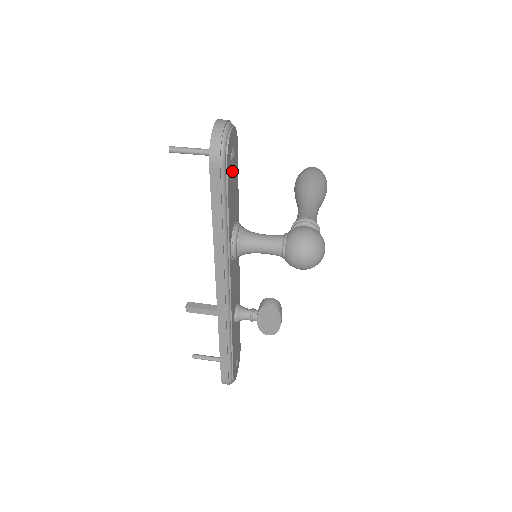
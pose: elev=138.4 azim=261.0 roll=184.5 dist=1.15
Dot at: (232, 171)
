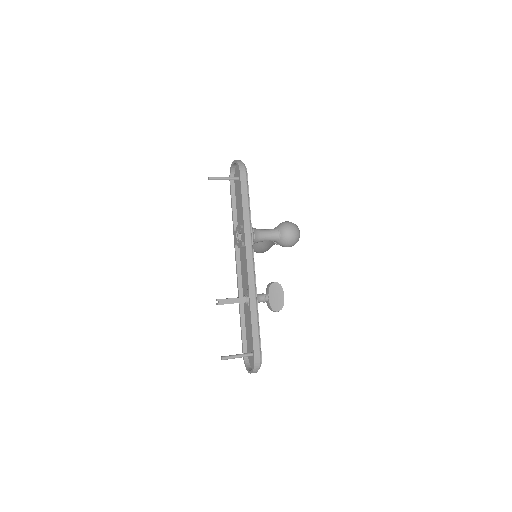
Dot at: occluded
